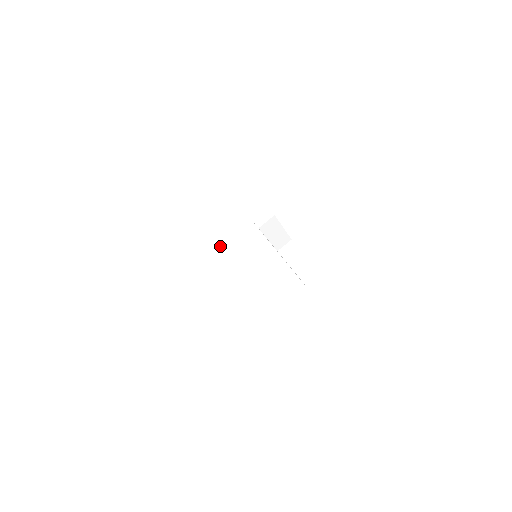
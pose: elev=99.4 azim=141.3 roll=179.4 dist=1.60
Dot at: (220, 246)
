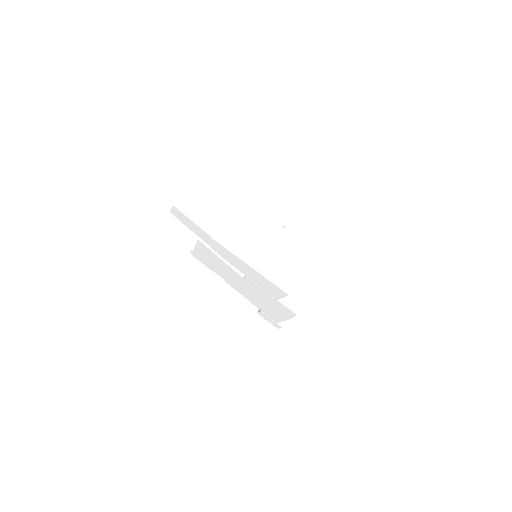
Dot at: occluded
